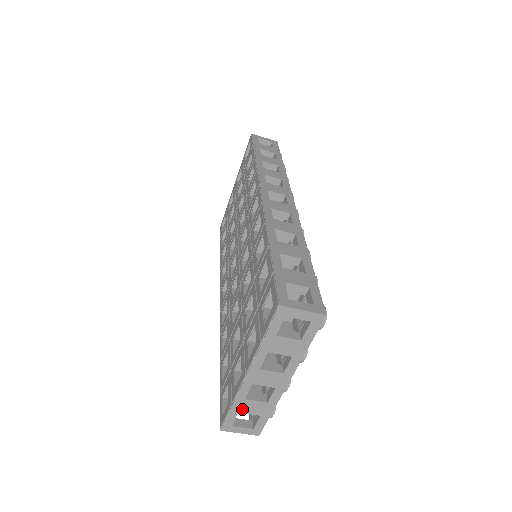
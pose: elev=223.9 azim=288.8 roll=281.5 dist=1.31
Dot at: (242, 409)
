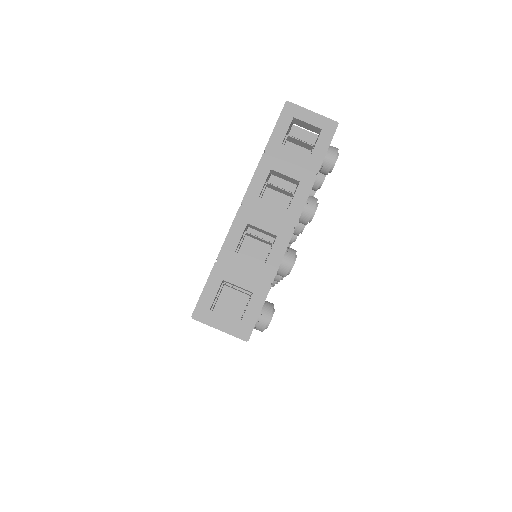
Dot at: (229, 273)
